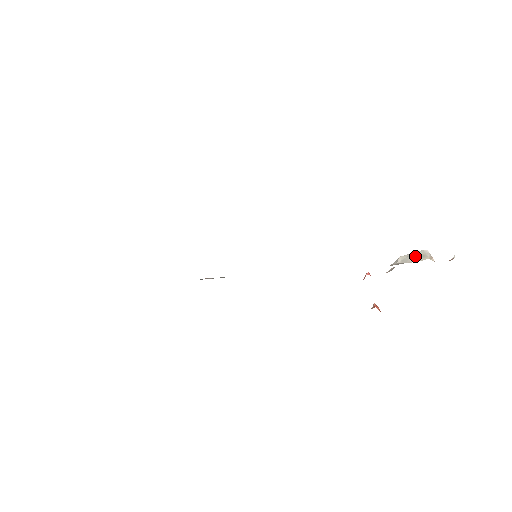
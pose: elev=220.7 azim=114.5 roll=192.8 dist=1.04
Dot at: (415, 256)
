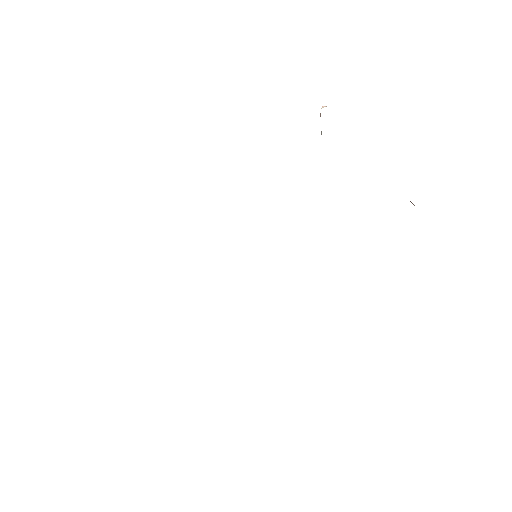
Dot at: occluded
